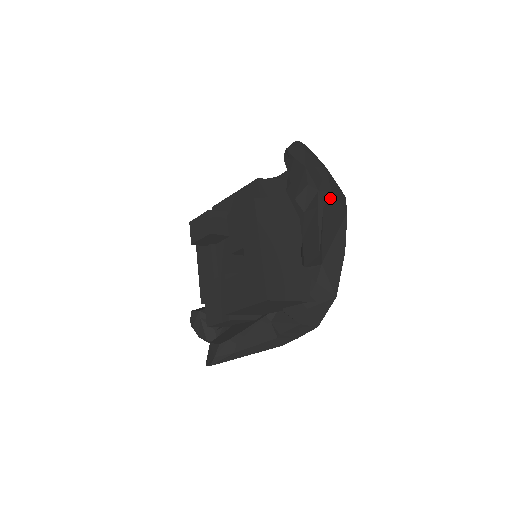
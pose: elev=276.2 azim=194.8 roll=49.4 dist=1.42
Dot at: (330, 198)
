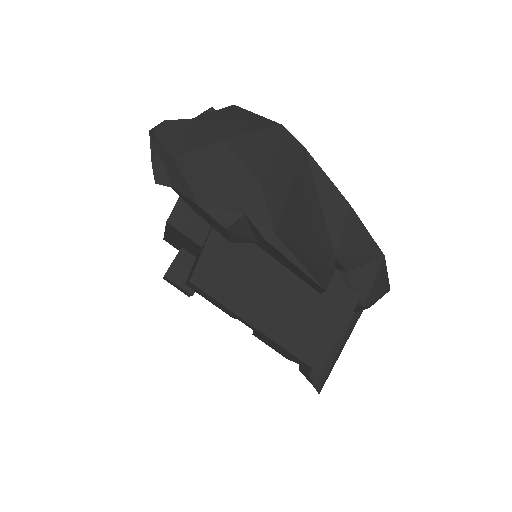
Dot at: (268, 195)
